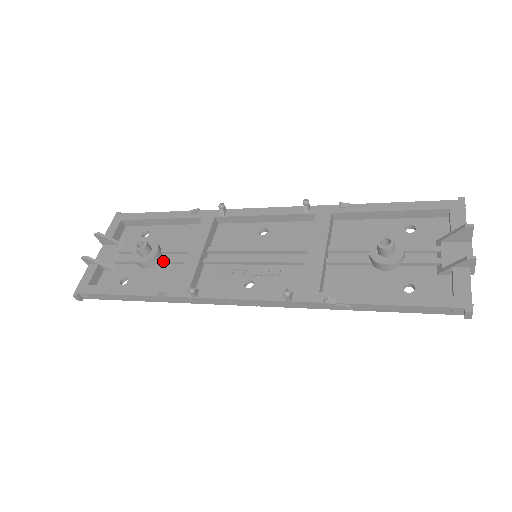
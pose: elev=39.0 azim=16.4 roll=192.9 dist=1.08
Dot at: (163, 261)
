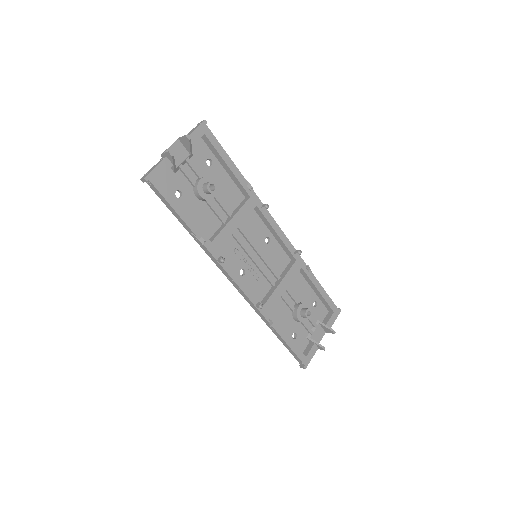
Dot at: (211, 206)
